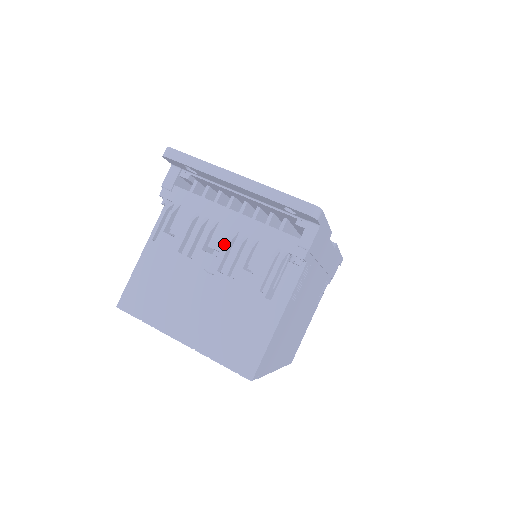
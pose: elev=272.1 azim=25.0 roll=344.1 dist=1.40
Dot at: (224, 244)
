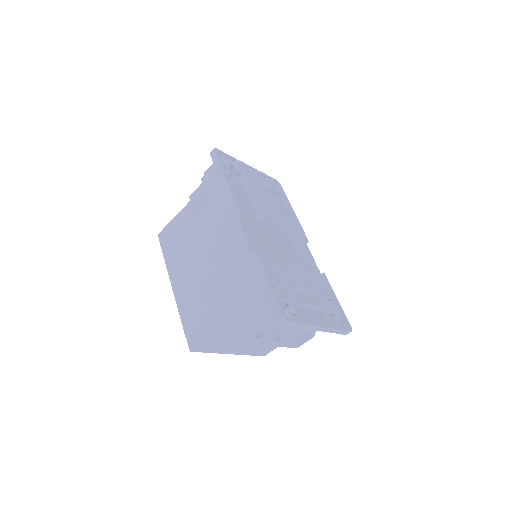
Dot at: (284, 331)
